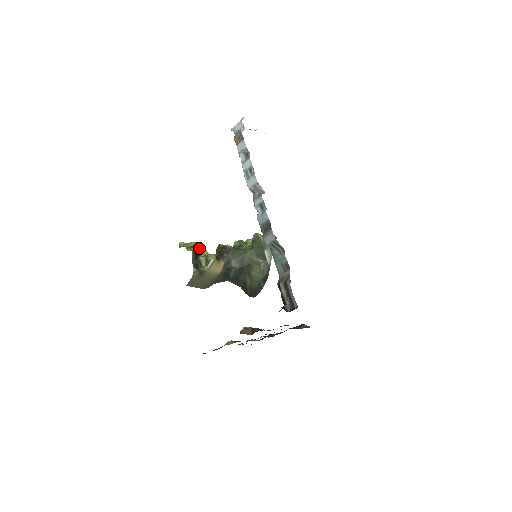
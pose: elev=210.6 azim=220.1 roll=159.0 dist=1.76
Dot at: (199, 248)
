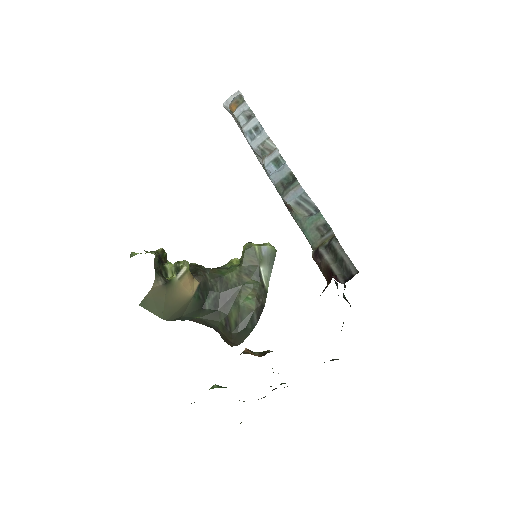
Dot at: (164, 254)
